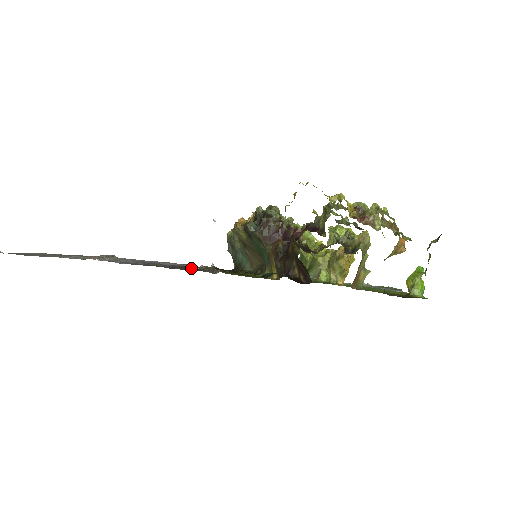
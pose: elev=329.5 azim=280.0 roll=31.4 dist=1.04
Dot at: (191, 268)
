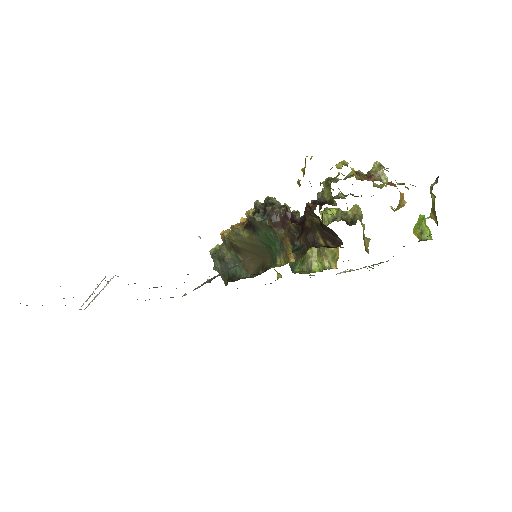
Dot at: occluded
